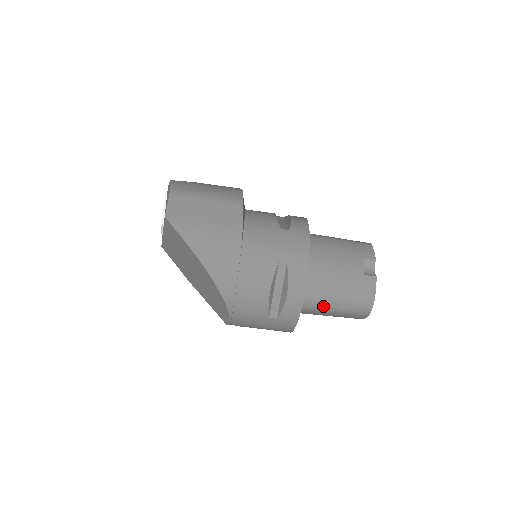
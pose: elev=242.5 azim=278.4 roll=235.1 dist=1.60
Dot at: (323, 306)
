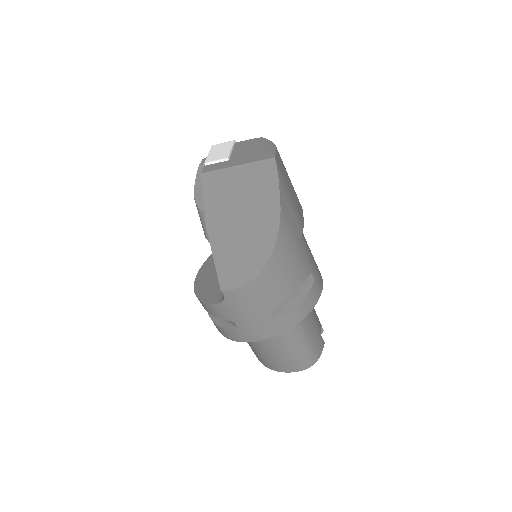
Dot at: (293, 336)
